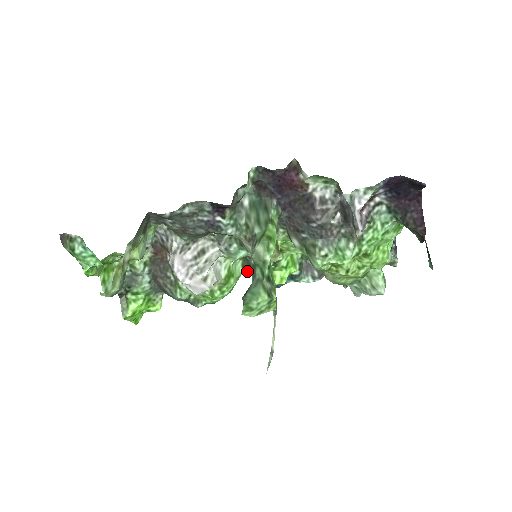
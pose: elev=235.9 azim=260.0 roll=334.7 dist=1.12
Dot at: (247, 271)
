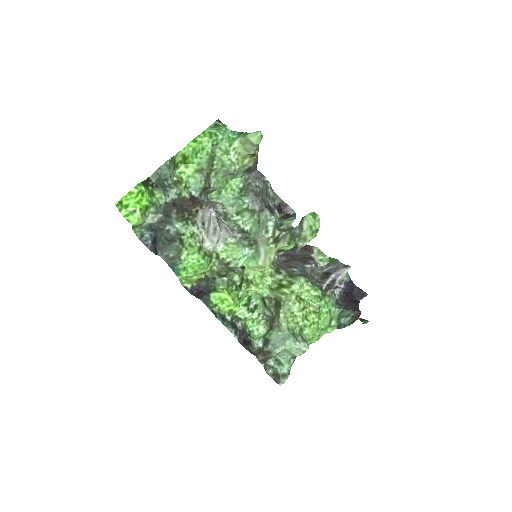
Dot at: (189, 291)
